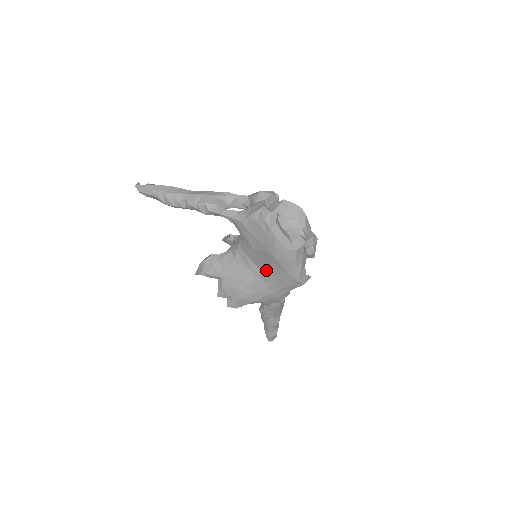
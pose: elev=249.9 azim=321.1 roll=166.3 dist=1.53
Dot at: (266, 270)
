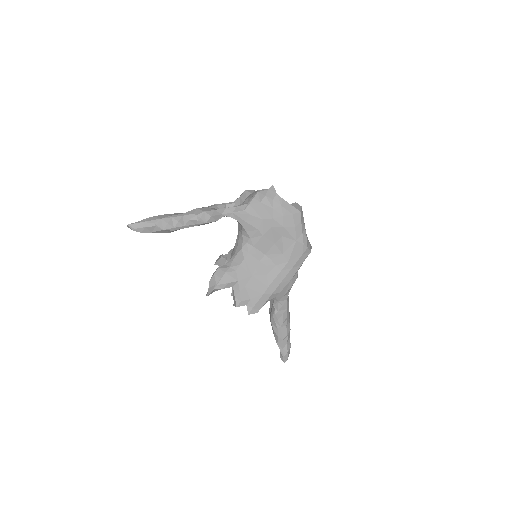
Dot at: (276, 252)
